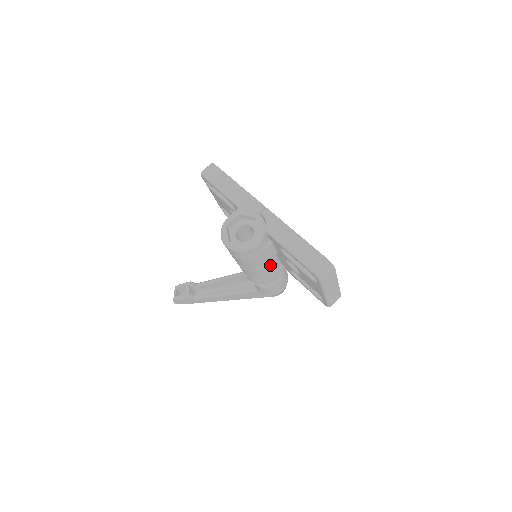
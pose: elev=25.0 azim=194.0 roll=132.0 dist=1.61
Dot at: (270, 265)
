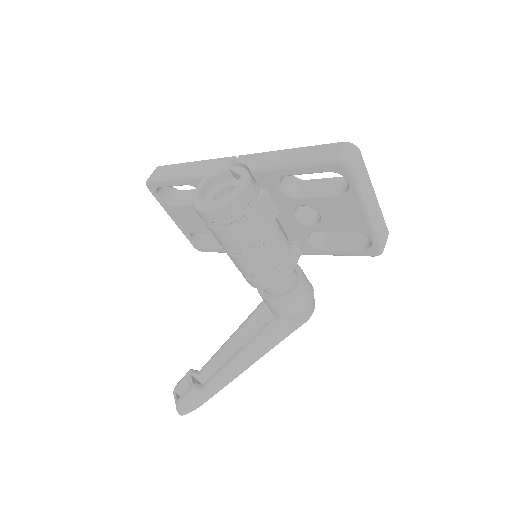
Dot at: (277, 238)
